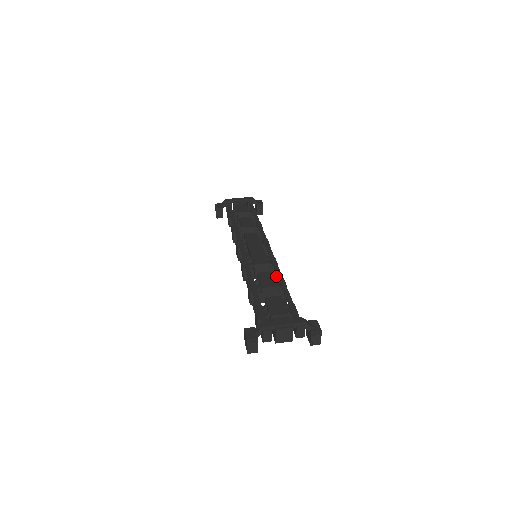
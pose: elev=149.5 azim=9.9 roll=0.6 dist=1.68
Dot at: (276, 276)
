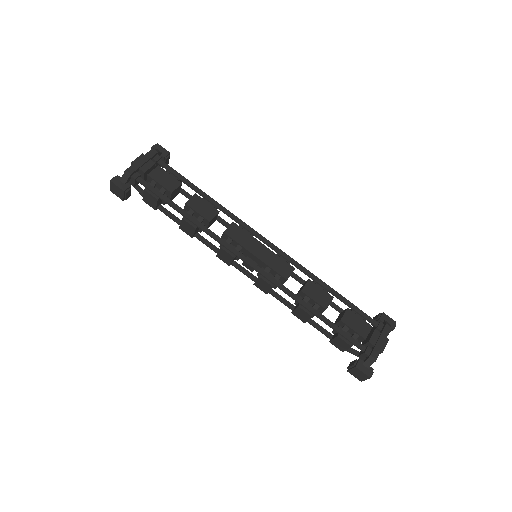
Dot at: occluded
